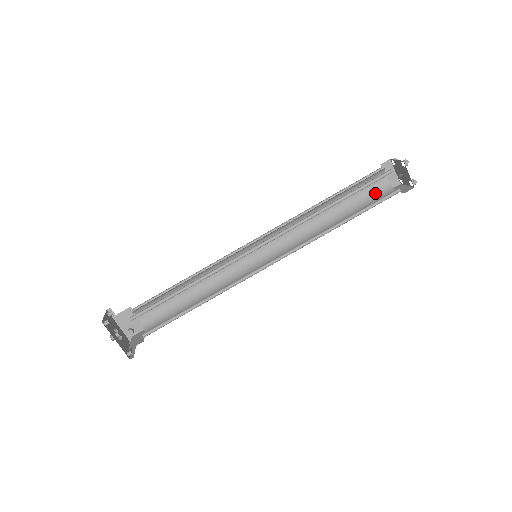
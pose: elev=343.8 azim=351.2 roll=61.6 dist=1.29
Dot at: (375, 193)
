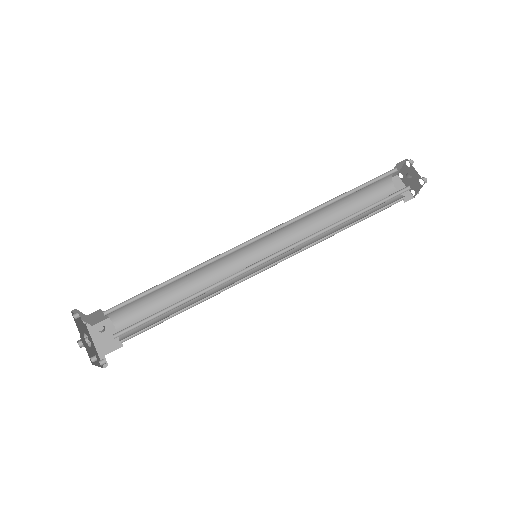
Dot at: (386, 203)
